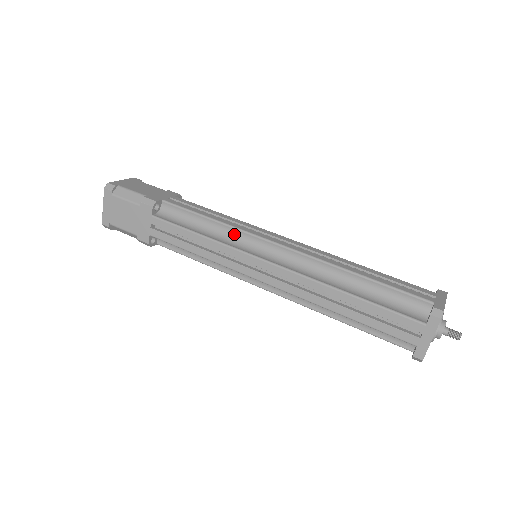
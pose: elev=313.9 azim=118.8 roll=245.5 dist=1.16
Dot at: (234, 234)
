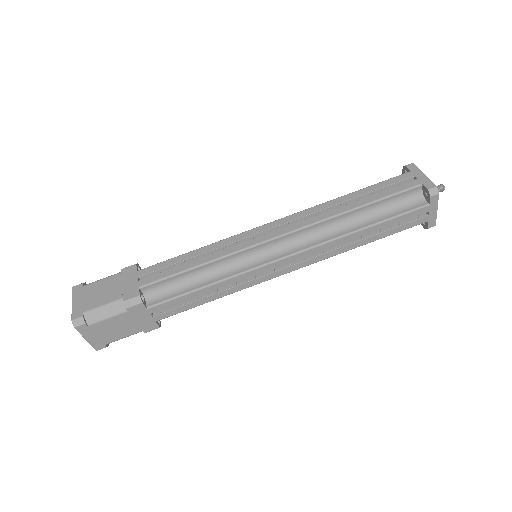
Dot at: (232, 260)
